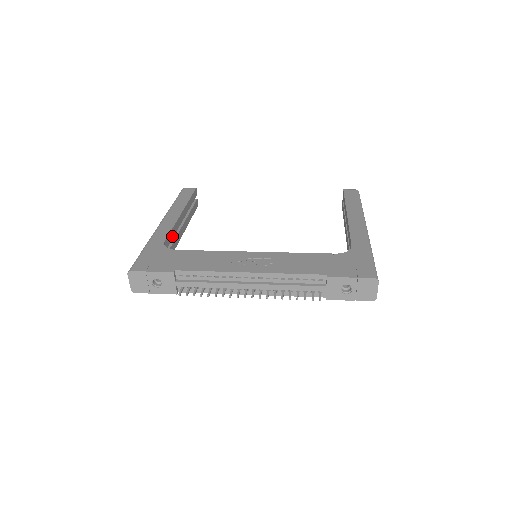
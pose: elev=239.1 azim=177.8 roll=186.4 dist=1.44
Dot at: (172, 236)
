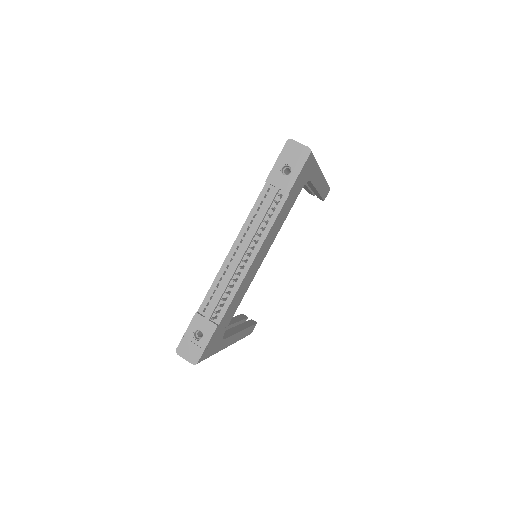
Dot at: occluded
